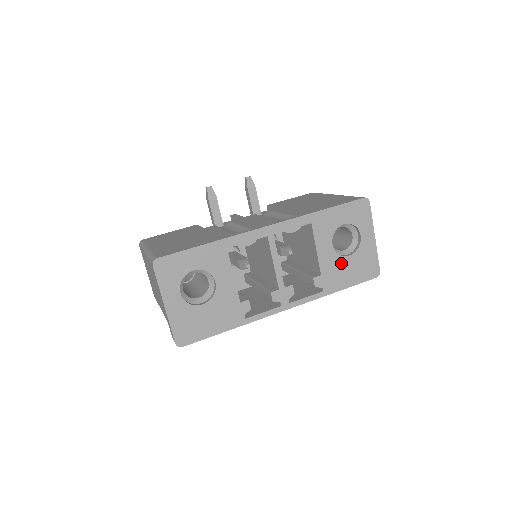
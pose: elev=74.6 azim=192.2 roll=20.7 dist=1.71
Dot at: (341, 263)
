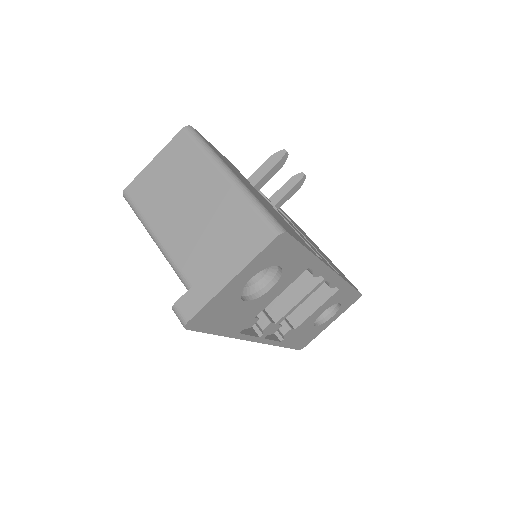
Dot at: (308, 328)
